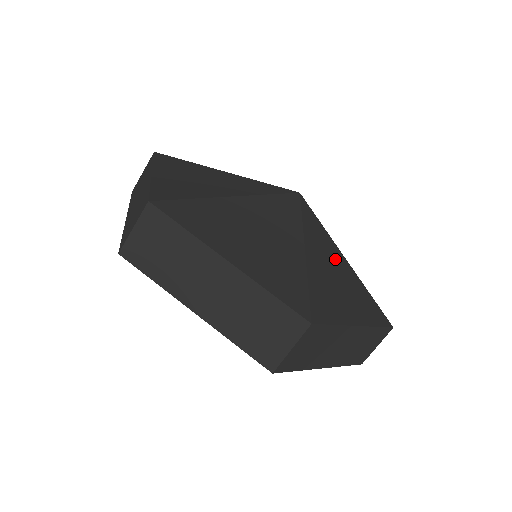
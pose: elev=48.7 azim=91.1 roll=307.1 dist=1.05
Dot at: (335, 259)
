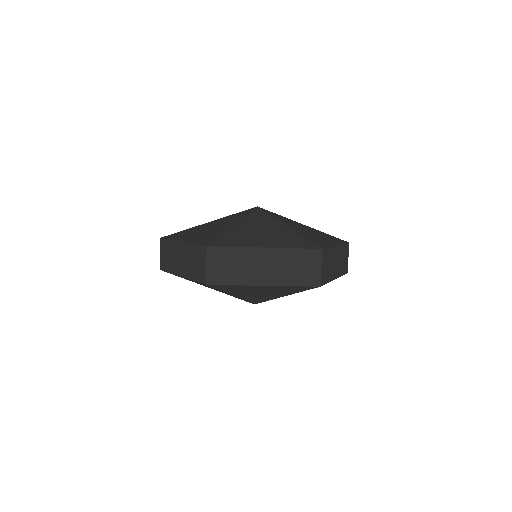
Dot at: (270, 226)
